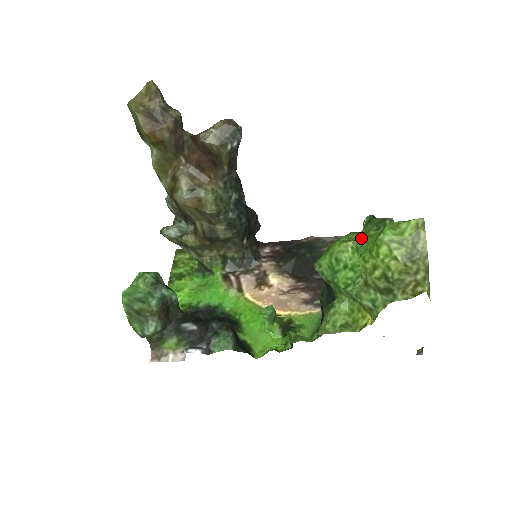
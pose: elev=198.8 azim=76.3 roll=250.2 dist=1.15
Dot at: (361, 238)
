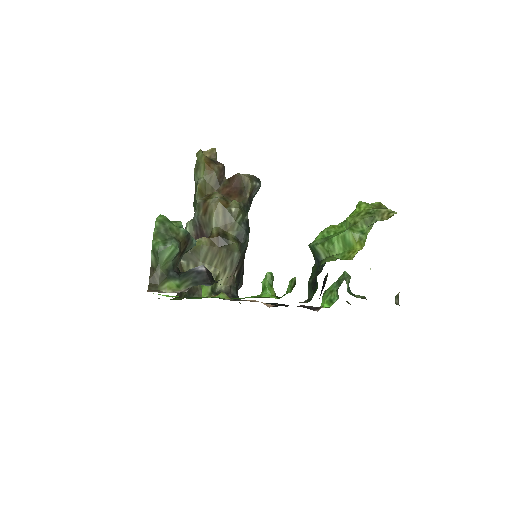
Dot at: occluded
